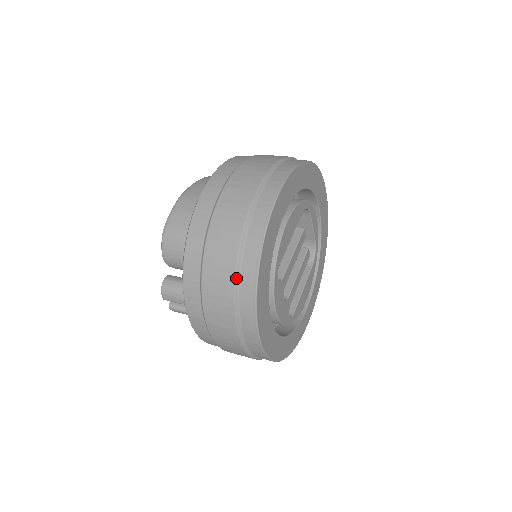
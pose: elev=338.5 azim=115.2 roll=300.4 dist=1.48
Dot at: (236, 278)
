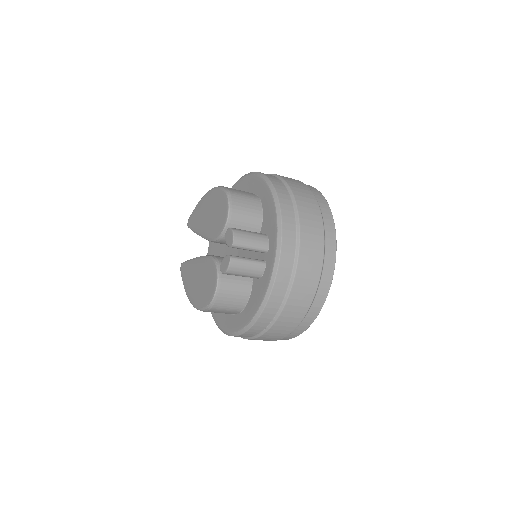
Dot at: (318, 204)
